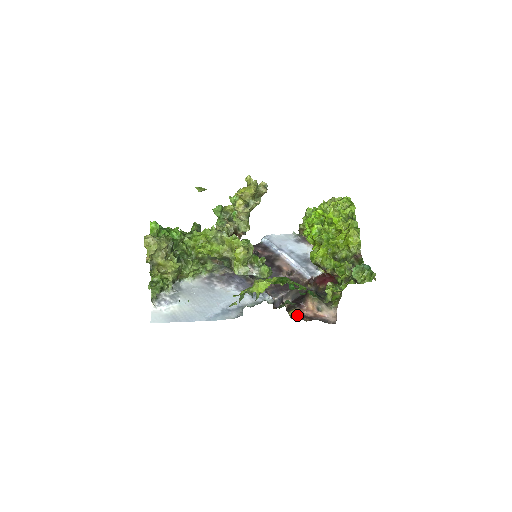
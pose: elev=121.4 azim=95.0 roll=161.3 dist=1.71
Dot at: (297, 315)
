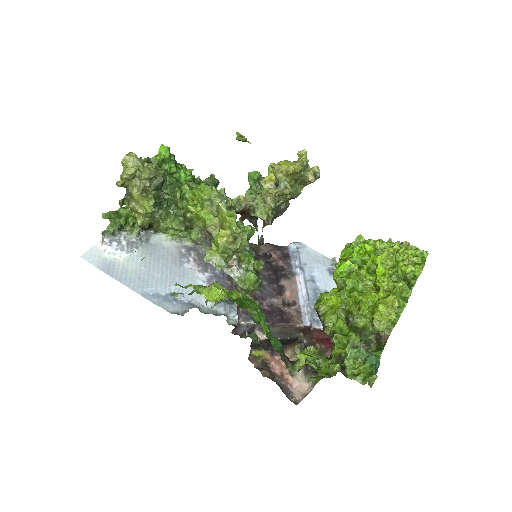
Dot at: (260, 360)
